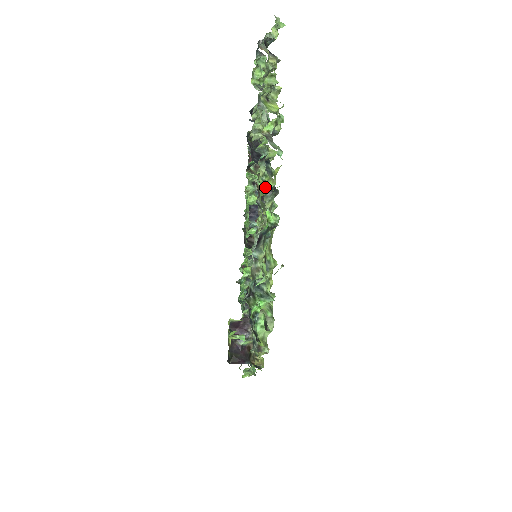
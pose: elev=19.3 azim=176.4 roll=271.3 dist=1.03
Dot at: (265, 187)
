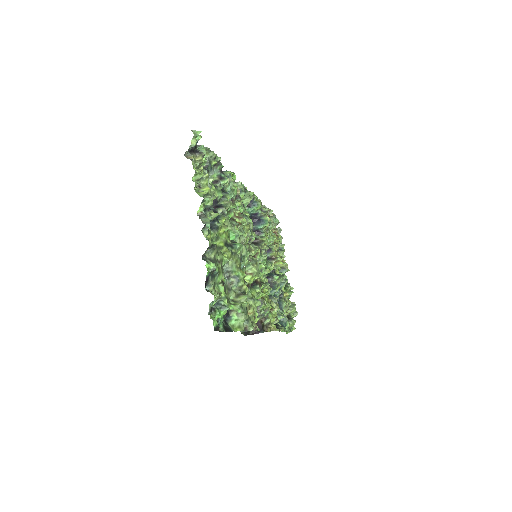
Dot at: (215, 238)
